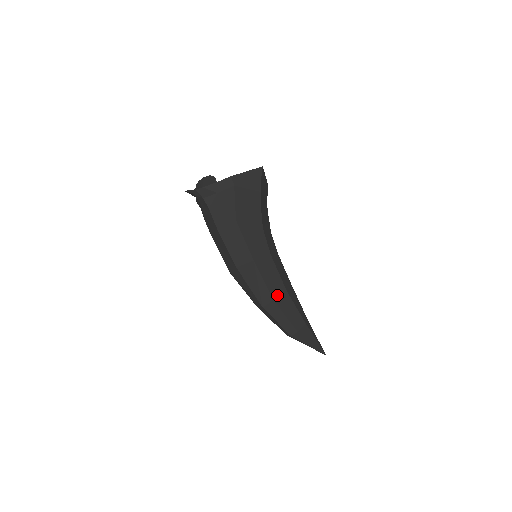
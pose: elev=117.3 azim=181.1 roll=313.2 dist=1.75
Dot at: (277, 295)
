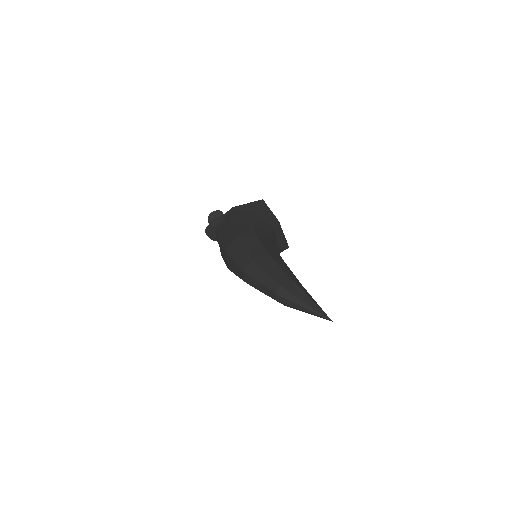
Dot at: (257, 257)
